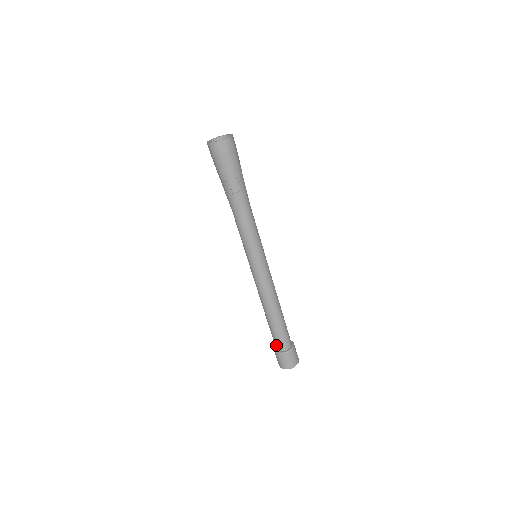
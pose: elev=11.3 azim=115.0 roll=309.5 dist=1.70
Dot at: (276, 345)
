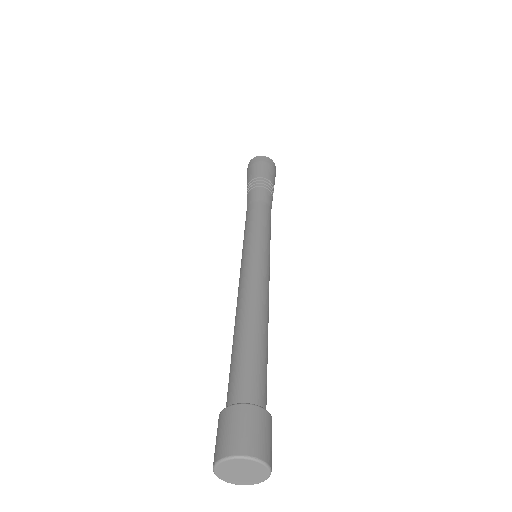
Dot at: (238, 391)
